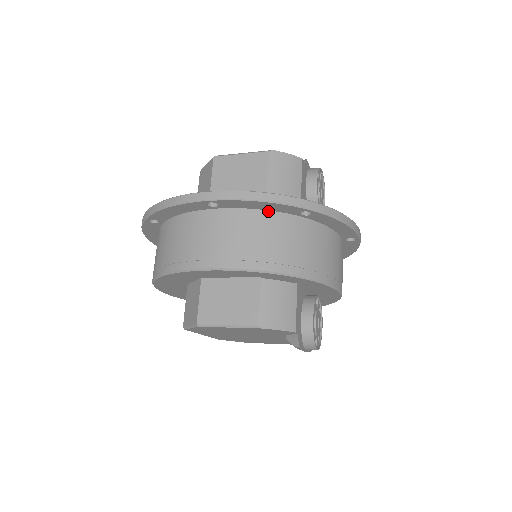
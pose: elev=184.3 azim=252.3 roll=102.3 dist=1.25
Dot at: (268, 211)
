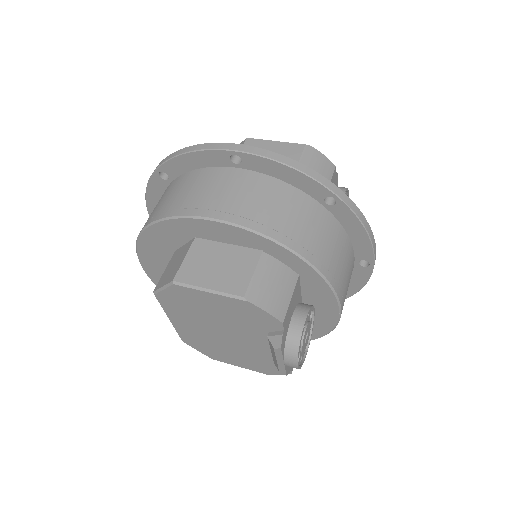
Dot at: (291, 185)
